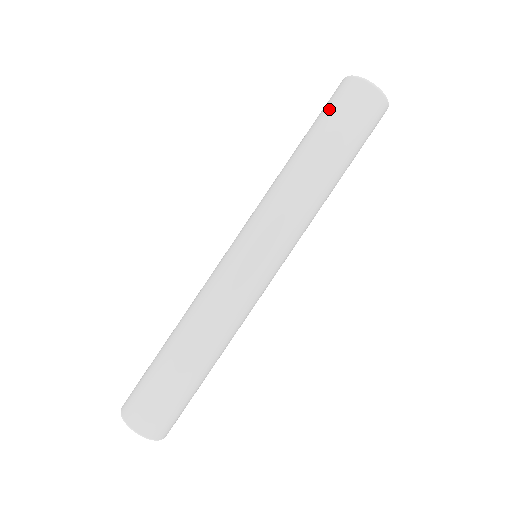
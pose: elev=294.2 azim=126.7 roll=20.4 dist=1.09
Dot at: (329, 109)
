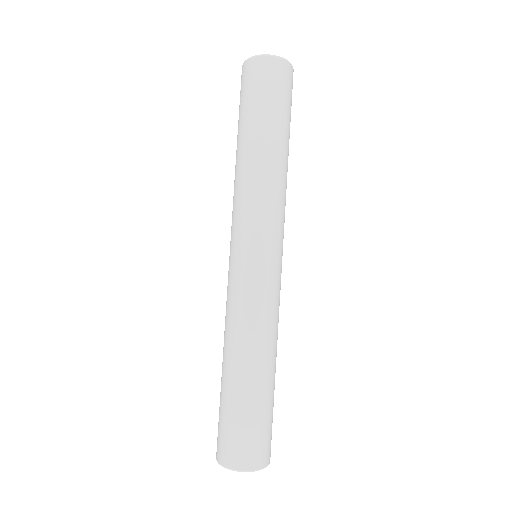
Dot at: (250, 95)
